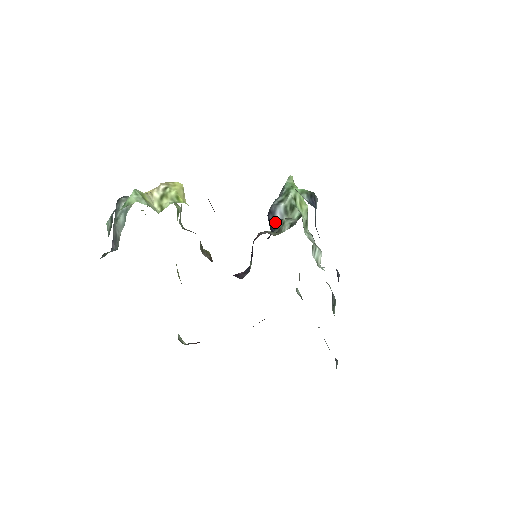
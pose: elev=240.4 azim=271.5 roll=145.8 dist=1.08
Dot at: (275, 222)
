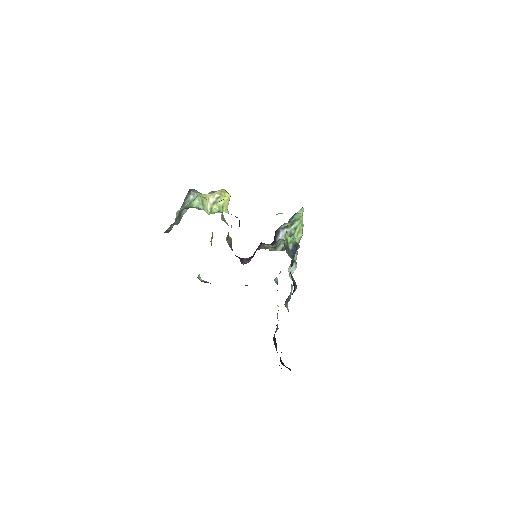
Dot at: (277, 239)
